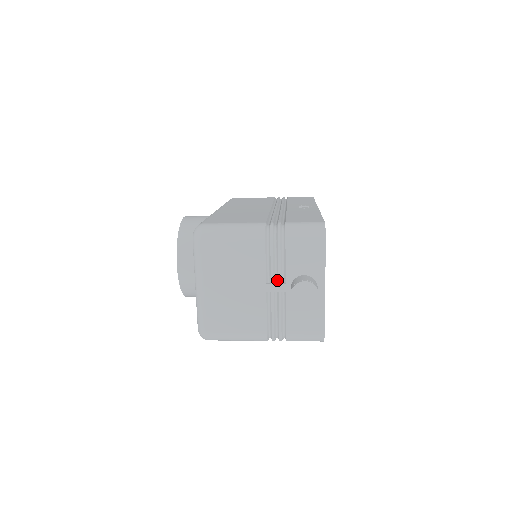
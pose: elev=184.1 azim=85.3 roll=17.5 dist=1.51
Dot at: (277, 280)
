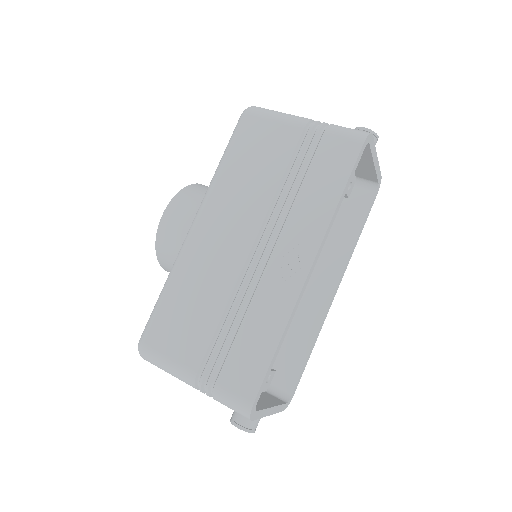
Dot at: occluded
